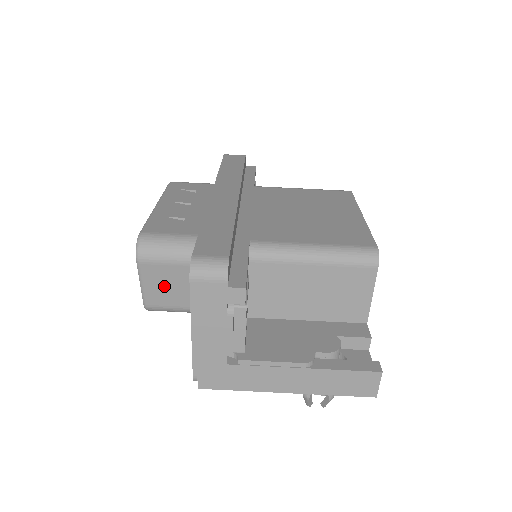
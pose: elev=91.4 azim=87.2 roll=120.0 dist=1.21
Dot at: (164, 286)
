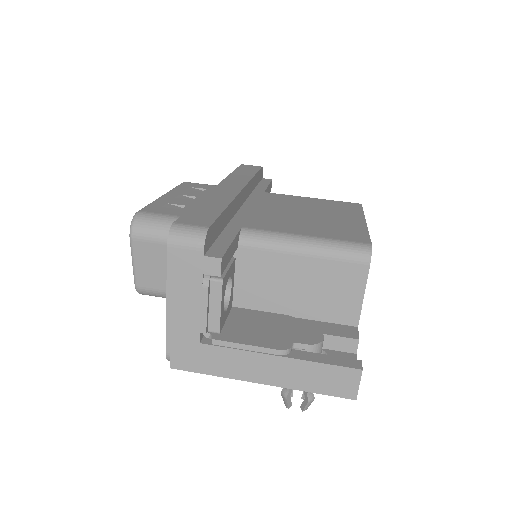
Dot at: (155, 267)
